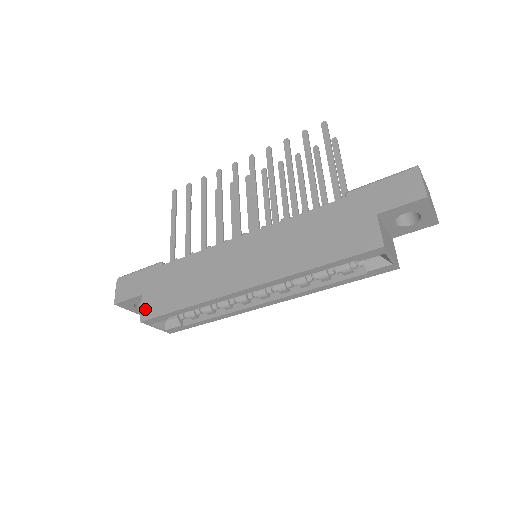
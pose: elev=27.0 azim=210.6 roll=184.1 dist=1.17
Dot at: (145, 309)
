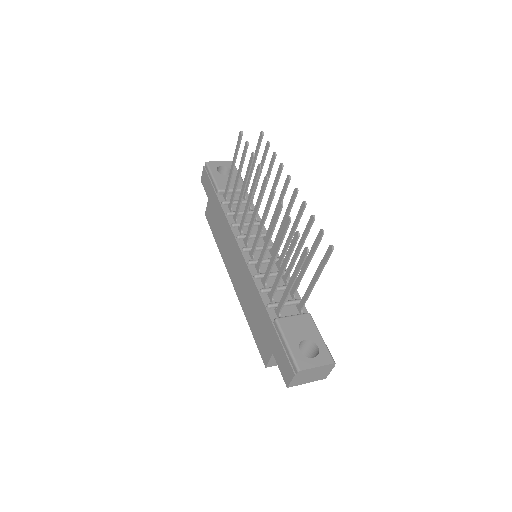
Dot at: (207, 211)
